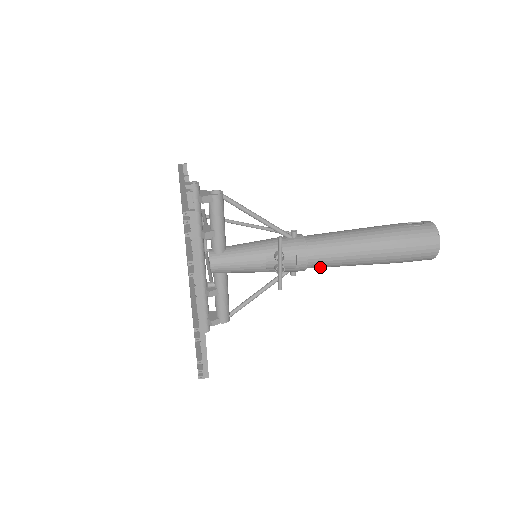
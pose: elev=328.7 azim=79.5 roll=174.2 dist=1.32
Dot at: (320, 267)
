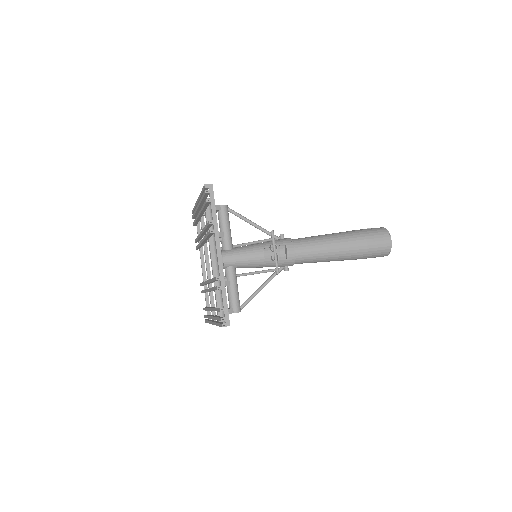
Dot at: (306, 260)
